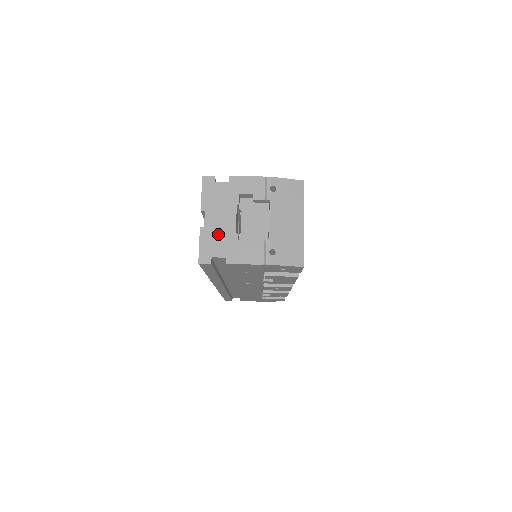
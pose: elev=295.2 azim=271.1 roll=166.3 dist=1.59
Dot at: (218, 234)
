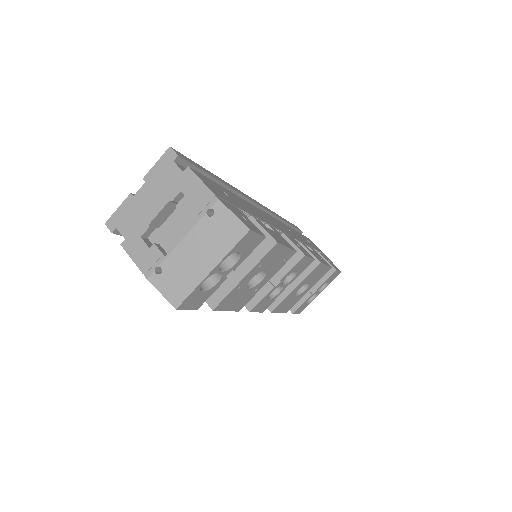
Dot at: (136, 212)
